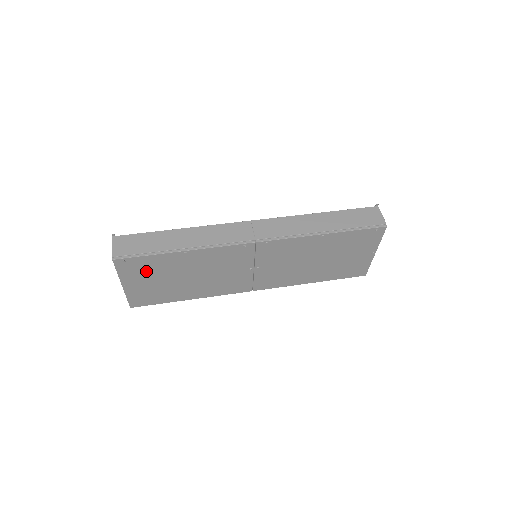
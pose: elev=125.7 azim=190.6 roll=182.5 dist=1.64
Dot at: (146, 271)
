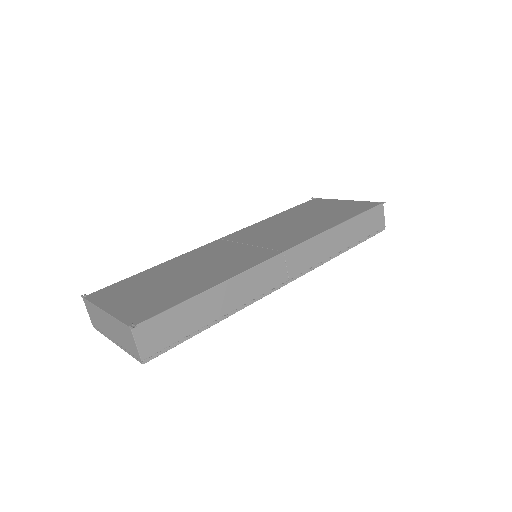
Dot at: occluded
